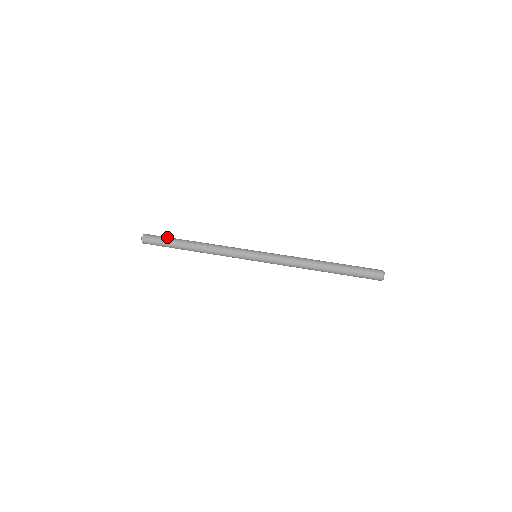
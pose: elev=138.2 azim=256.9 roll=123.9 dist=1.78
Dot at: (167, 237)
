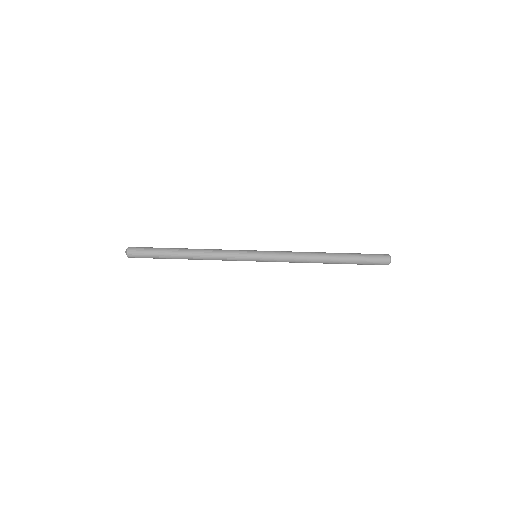
Dot at: (154, 252)
